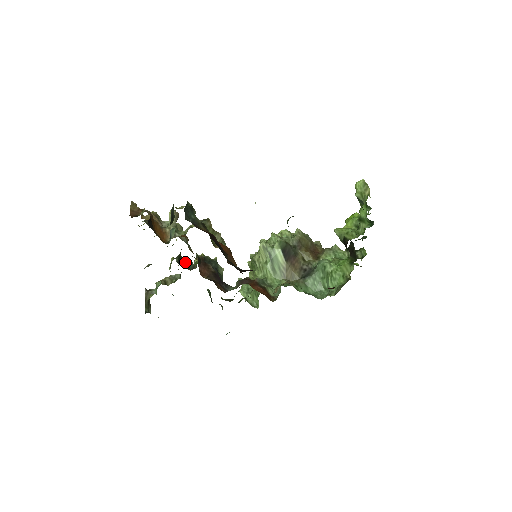
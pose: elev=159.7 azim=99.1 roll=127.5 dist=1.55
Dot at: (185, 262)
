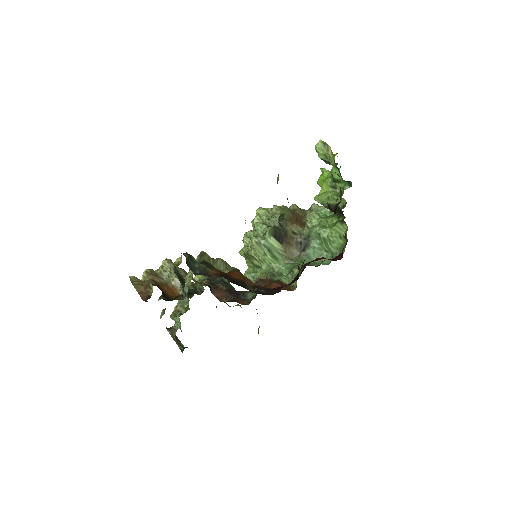
Dot at: (192, 290)
